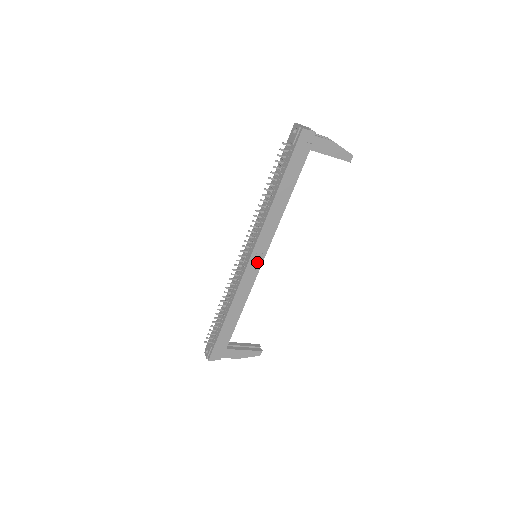
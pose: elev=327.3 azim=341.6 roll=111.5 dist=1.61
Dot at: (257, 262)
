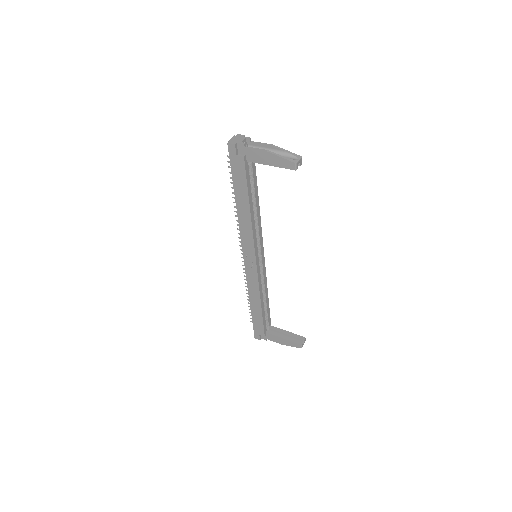
Dot at: (251, 262)
